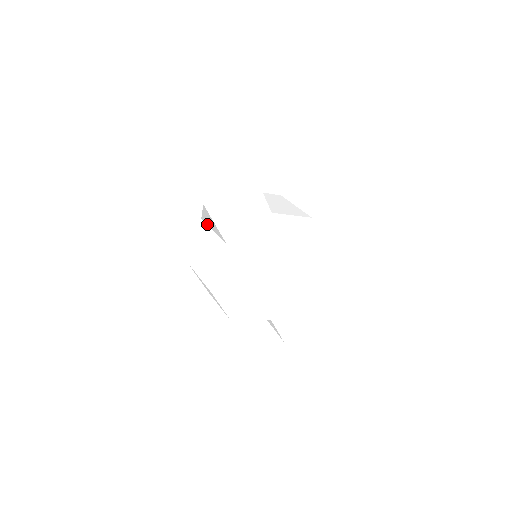
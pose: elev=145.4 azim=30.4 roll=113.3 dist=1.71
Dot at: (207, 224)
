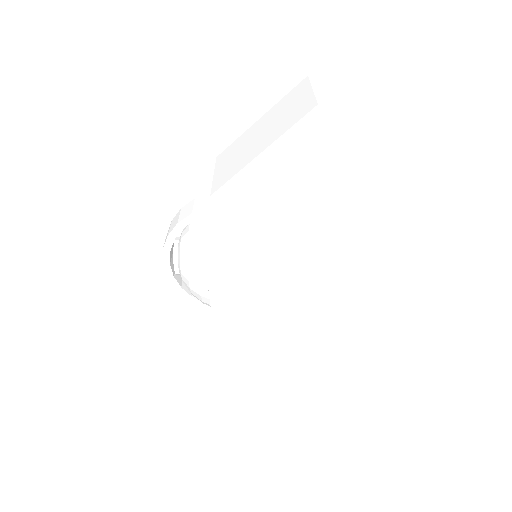
Dot at: (238, 193)
